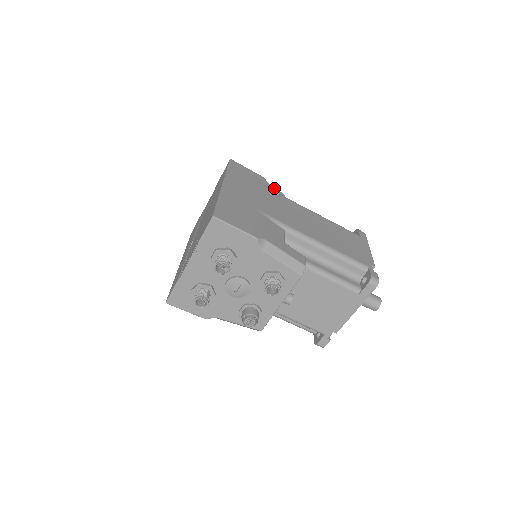
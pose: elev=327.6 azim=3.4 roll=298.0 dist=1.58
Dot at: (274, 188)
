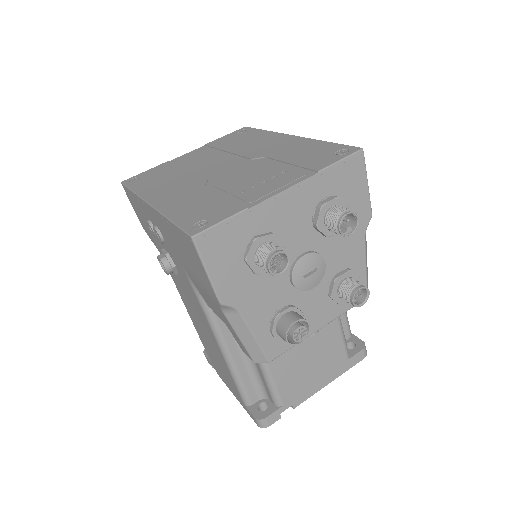
Dot at: occluded
